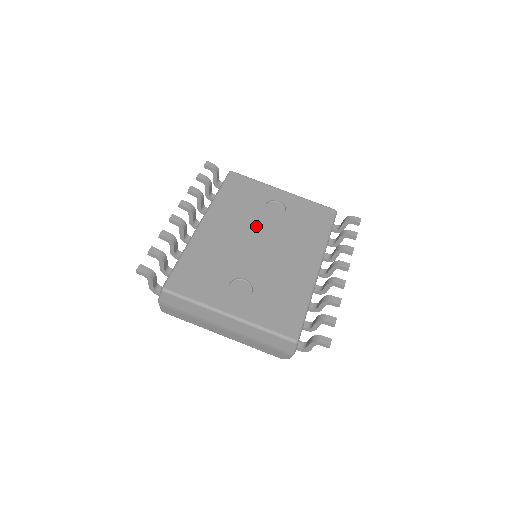
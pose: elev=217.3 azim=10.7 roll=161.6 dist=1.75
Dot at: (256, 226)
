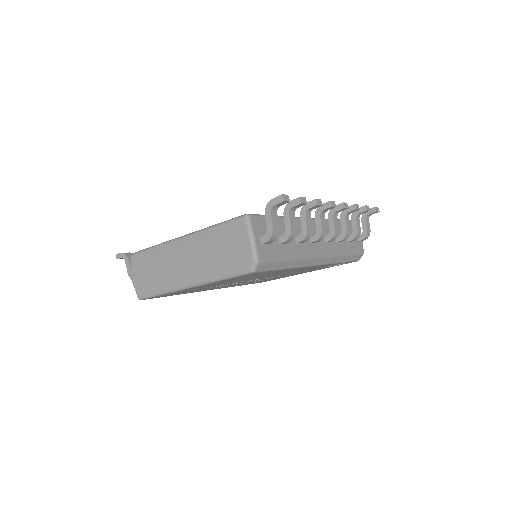
Dot at: occluded
